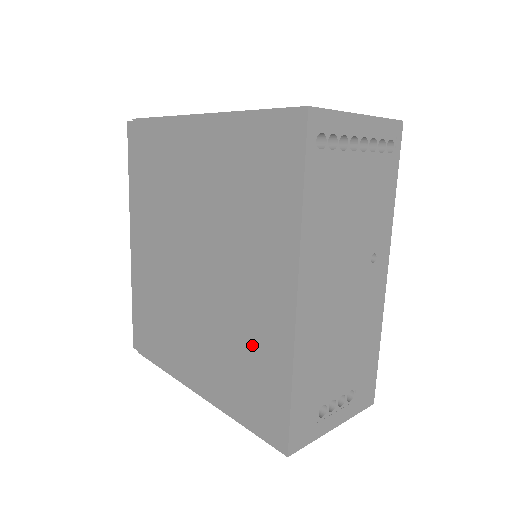
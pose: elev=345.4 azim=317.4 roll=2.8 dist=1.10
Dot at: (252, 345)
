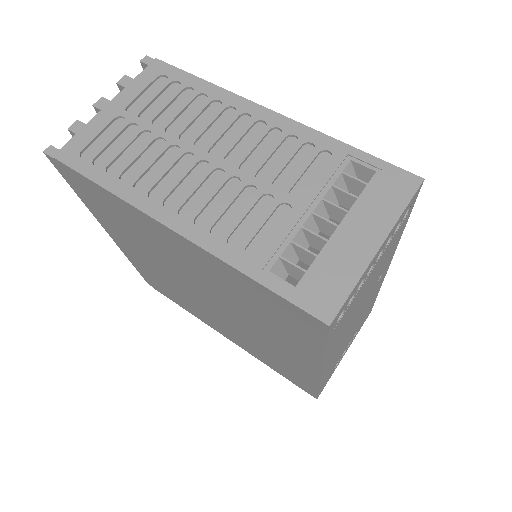
Dot at: (279, 360)
